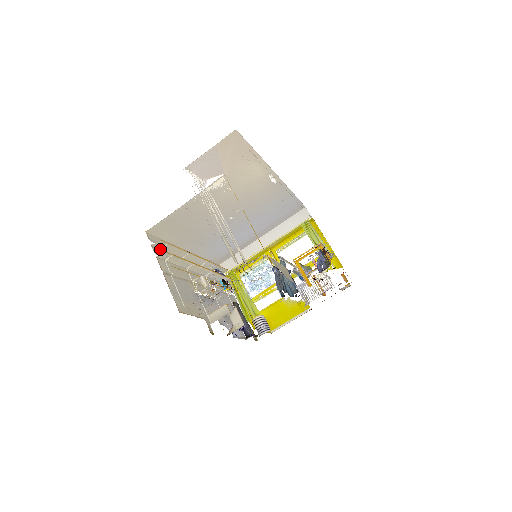
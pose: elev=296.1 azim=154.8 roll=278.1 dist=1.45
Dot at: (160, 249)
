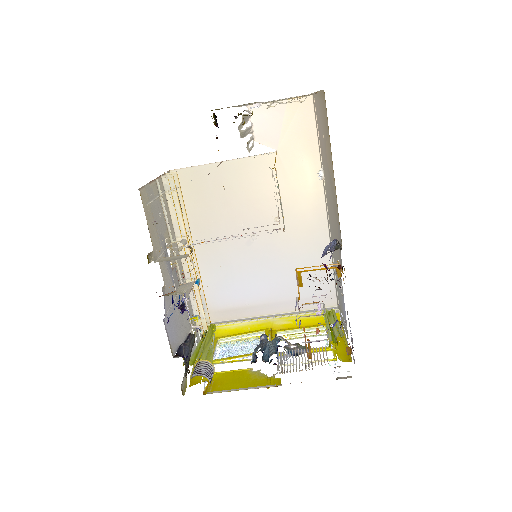
Dot at: occluded
